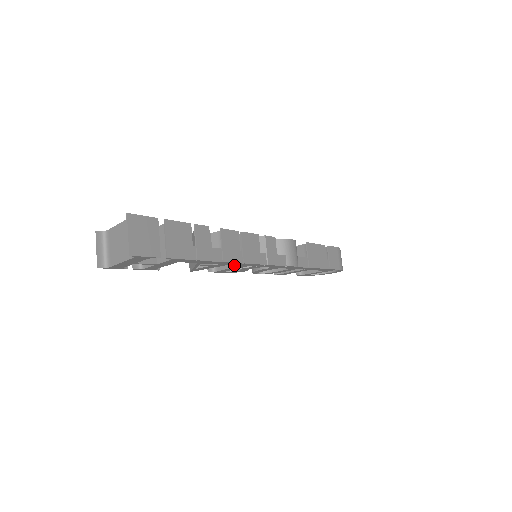
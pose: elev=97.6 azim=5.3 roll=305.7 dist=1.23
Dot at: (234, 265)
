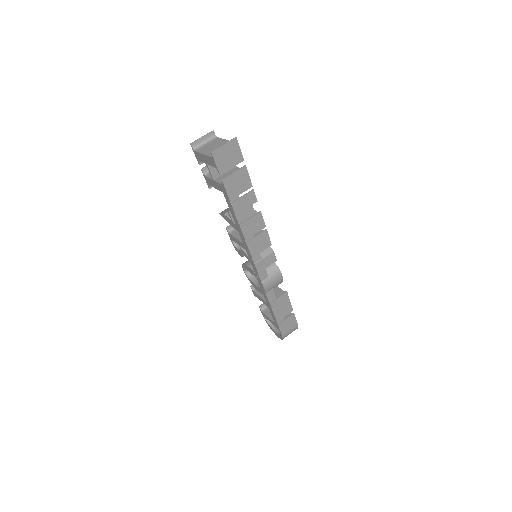
Dot at: (241, 240)
